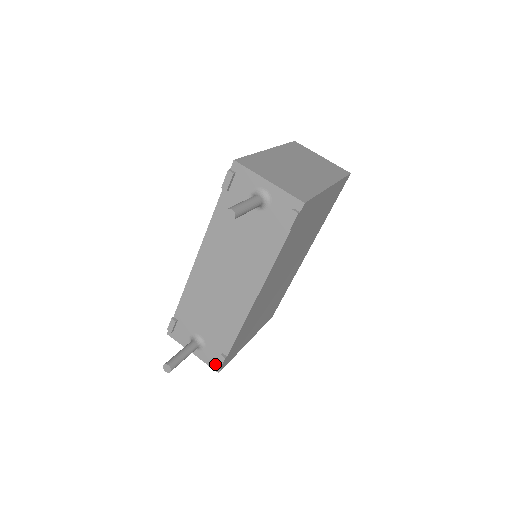
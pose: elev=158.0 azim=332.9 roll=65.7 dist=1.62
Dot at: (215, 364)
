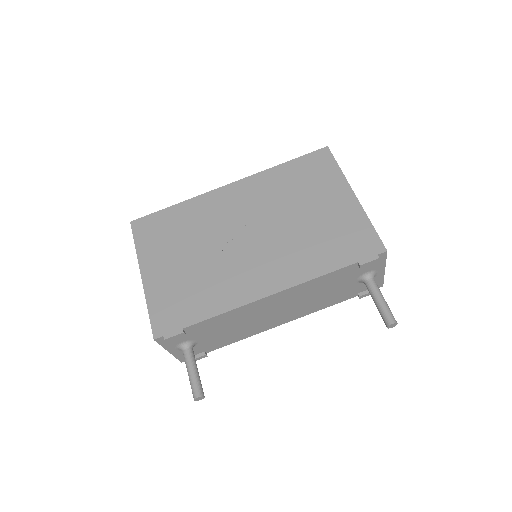
Dot at: occluded
